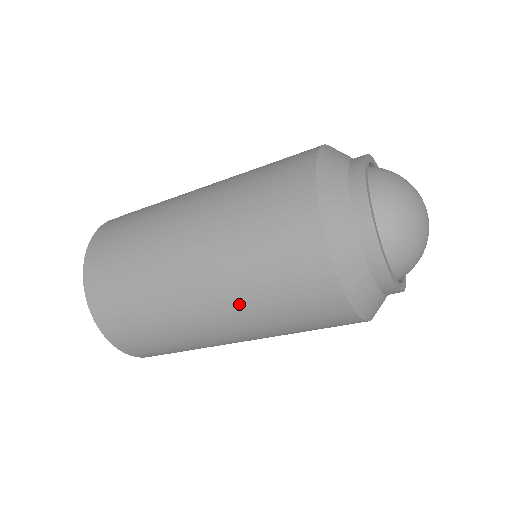
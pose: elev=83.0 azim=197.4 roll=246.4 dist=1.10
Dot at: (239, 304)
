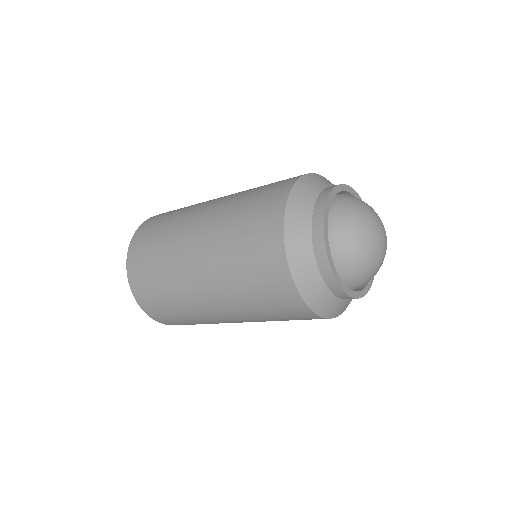
Dot at: (228, 294)
